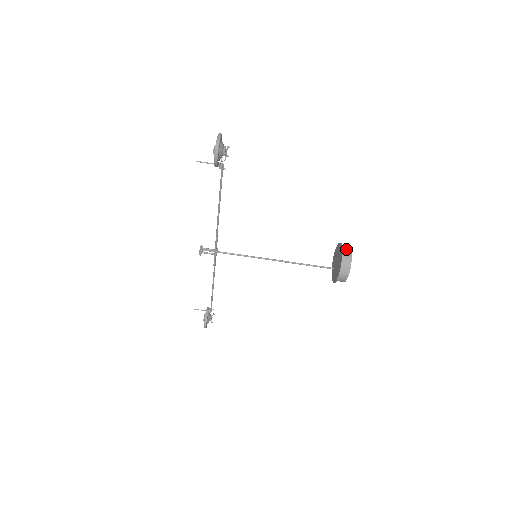
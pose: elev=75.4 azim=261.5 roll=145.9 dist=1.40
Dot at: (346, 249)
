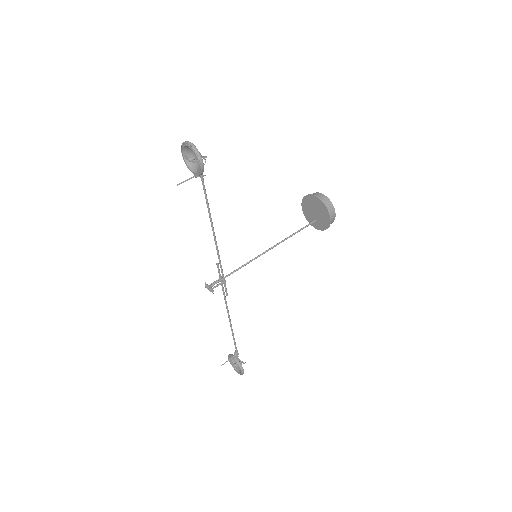
Dot at: (316, 195)
